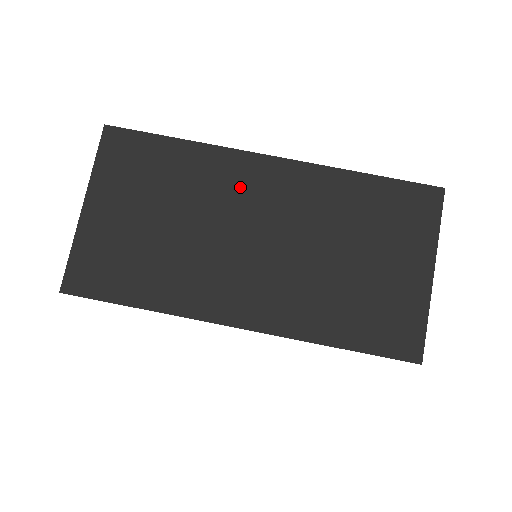
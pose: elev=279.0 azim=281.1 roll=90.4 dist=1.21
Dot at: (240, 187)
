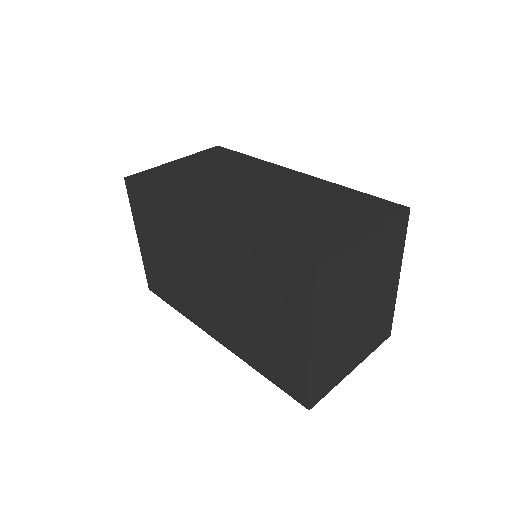
Dot at: (265, 175)
